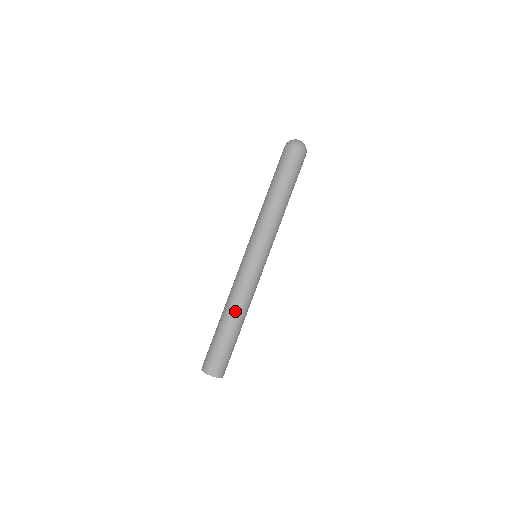
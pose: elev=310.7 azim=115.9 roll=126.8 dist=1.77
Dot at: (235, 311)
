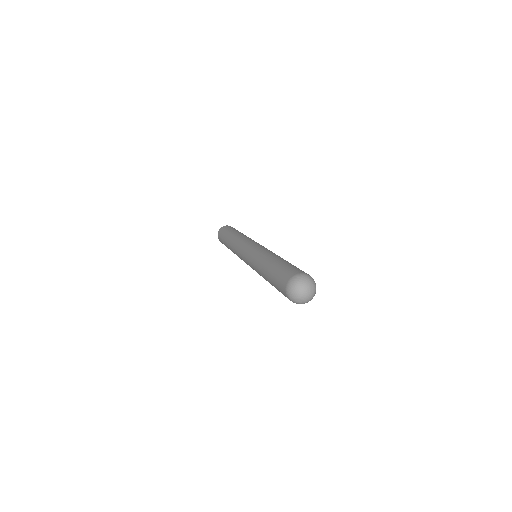
Dot at: (231, 250)
